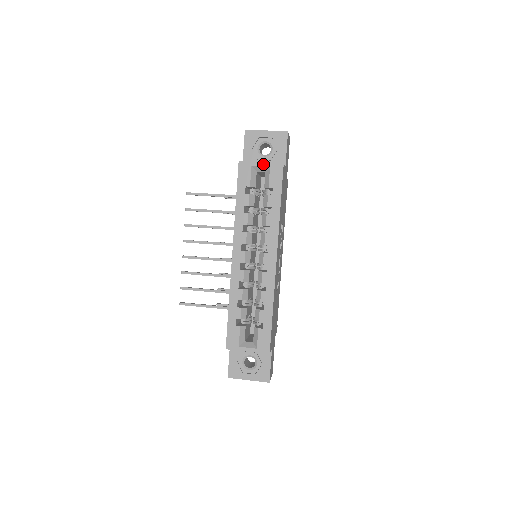
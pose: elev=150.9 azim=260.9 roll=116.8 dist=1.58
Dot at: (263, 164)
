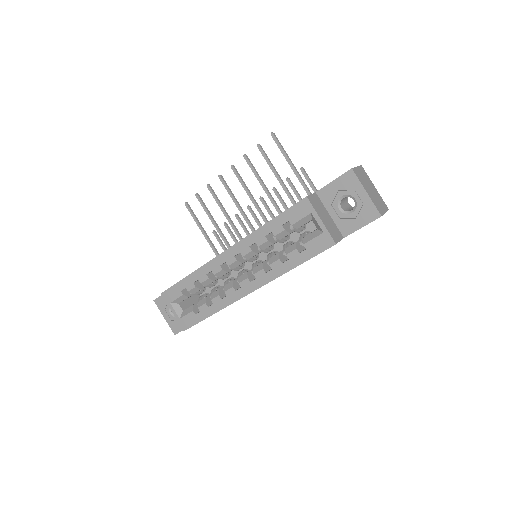
Dot at: (321, 224)
